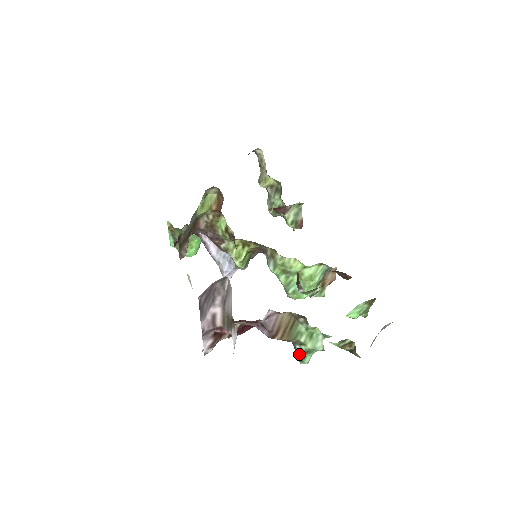
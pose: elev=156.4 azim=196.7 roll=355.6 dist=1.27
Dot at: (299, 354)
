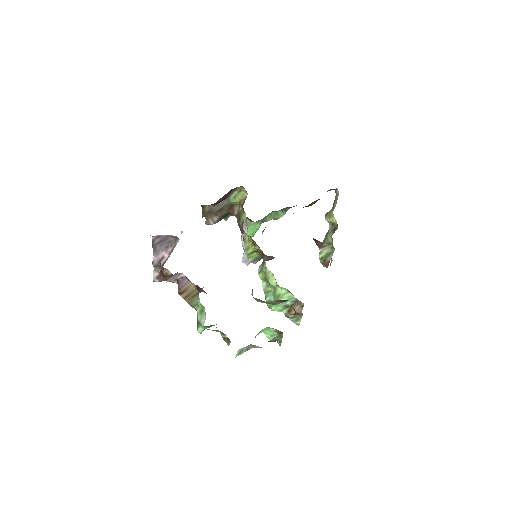
Dot at: (197, 322)
